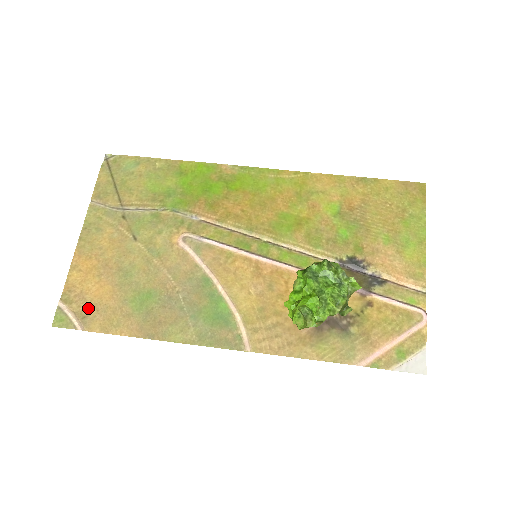
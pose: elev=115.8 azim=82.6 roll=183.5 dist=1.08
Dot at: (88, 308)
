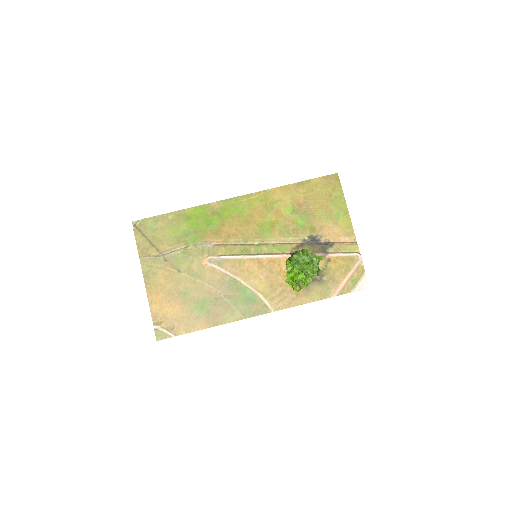
Dot at: (172, 323)
